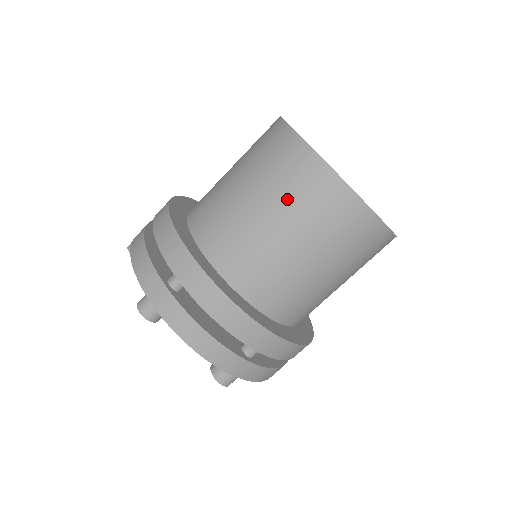
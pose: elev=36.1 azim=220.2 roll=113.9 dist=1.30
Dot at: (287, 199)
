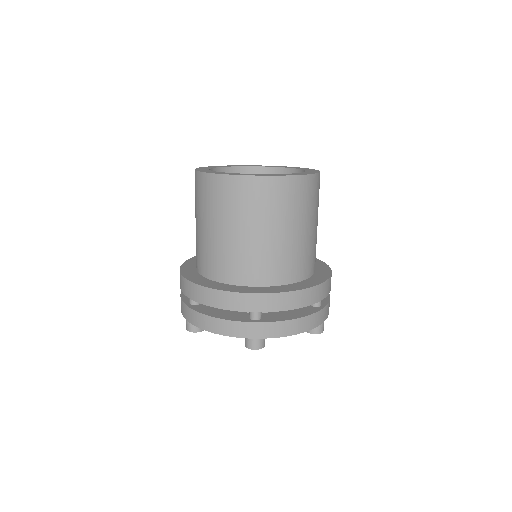
Dot at: (205, 209)
